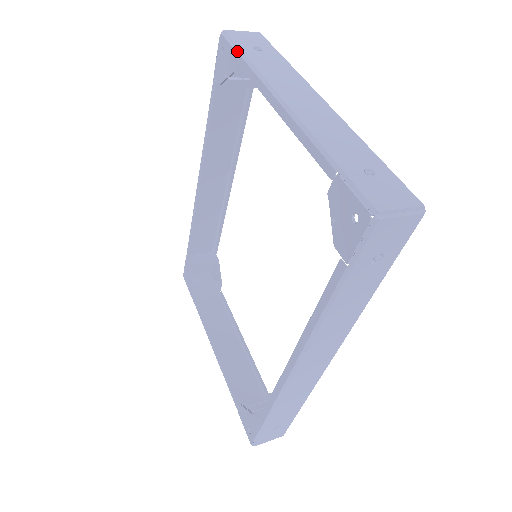
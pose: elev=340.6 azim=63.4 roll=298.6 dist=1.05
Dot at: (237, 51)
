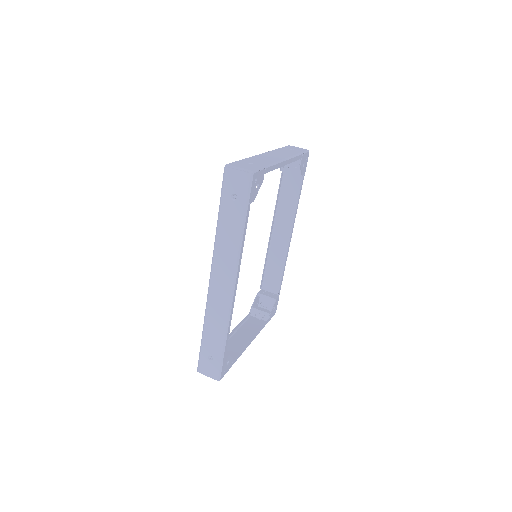
Dot at: occluded
